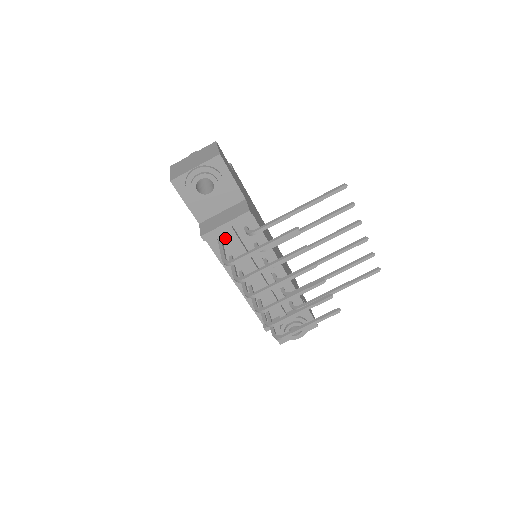
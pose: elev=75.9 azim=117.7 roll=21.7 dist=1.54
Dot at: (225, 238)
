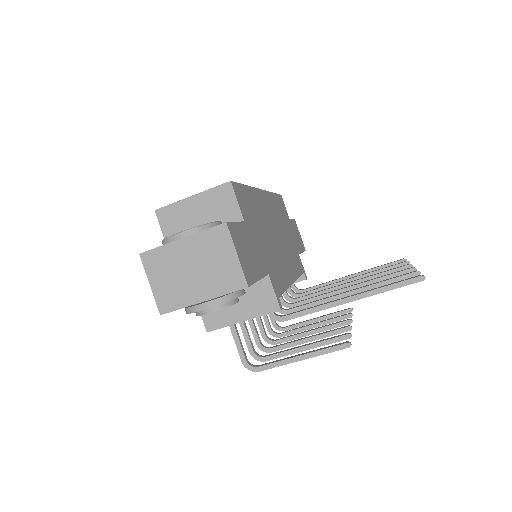
Dot at: occluded
